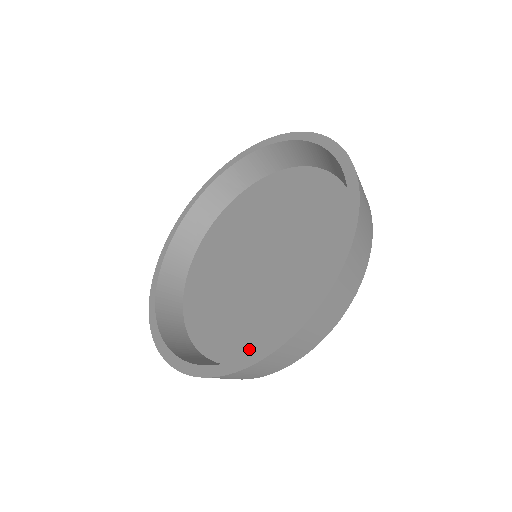
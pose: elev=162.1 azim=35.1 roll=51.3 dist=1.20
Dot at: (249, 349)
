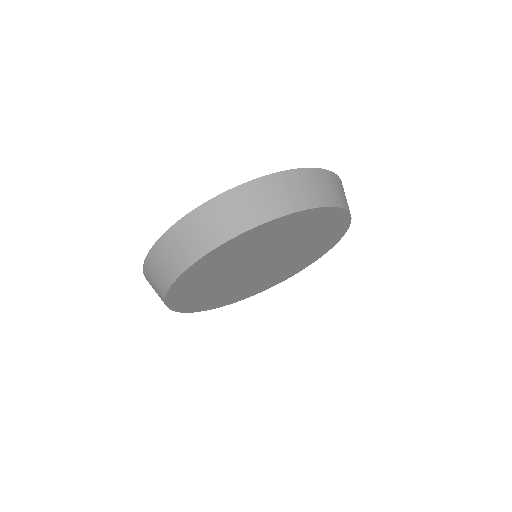
Dot at: occluded
